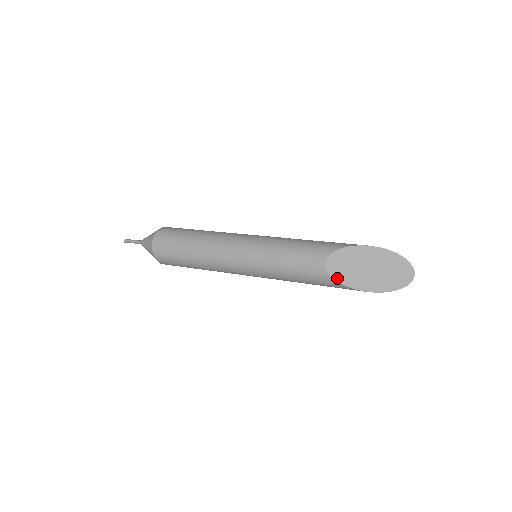
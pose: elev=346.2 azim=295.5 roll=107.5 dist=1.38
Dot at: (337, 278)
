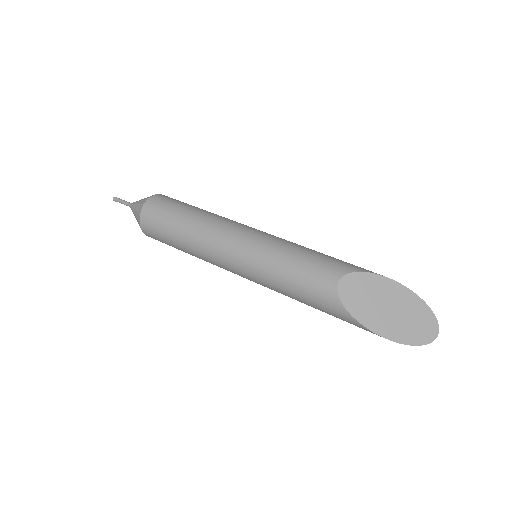
Dot at: (346, 304)
